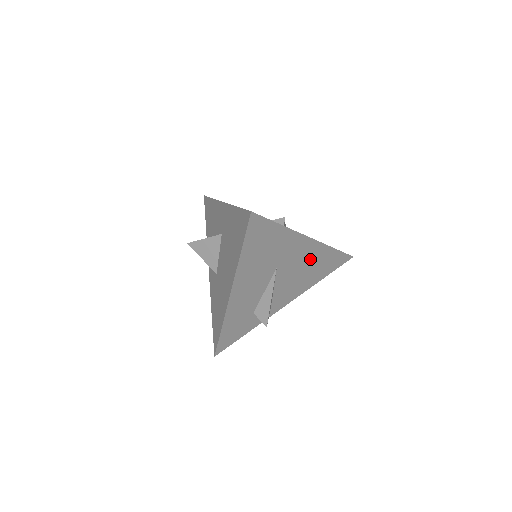
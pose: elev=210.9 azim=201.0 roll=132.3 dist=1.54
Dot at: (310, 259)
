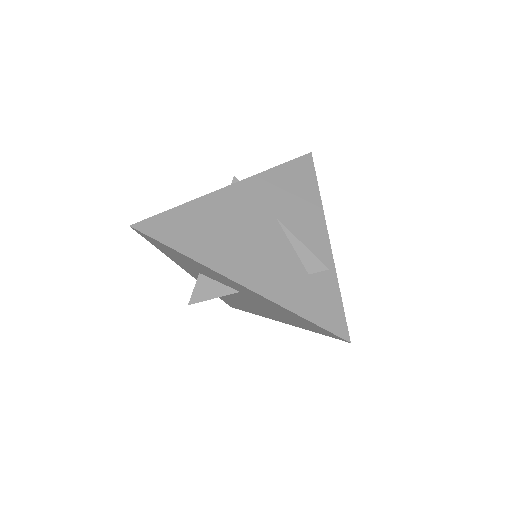
Dot at: occluded
